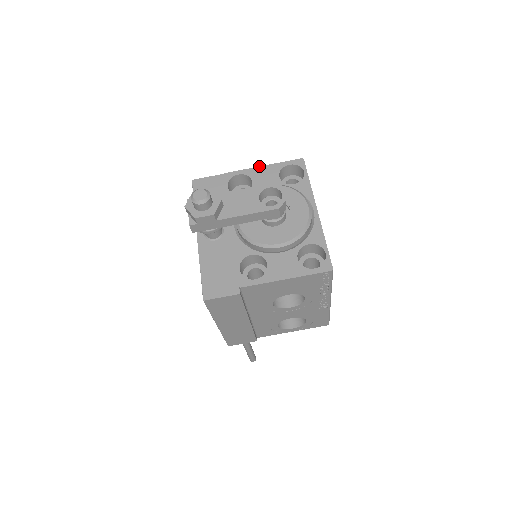
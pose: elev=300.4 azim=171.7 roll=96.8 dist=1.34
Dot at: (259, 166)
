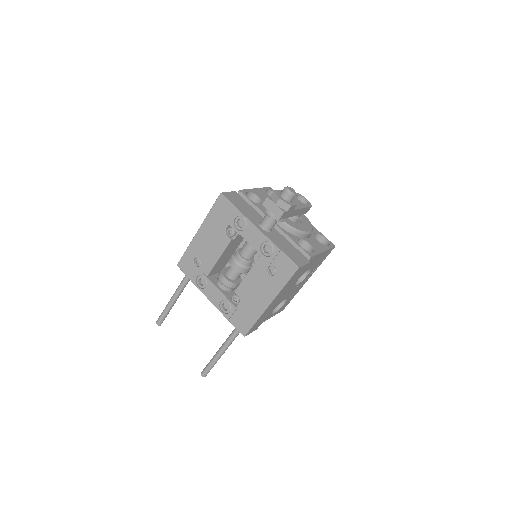
Dot at: (254, 188)
